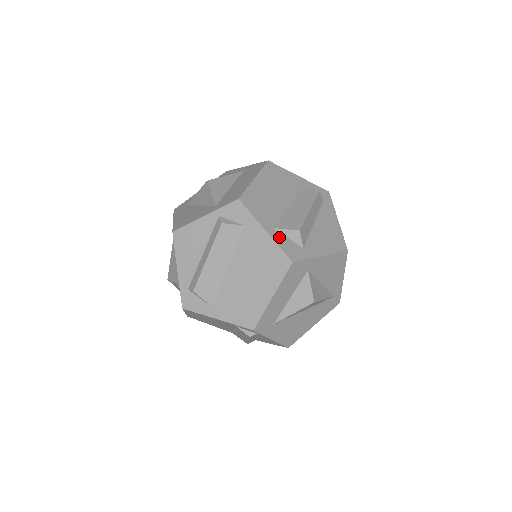
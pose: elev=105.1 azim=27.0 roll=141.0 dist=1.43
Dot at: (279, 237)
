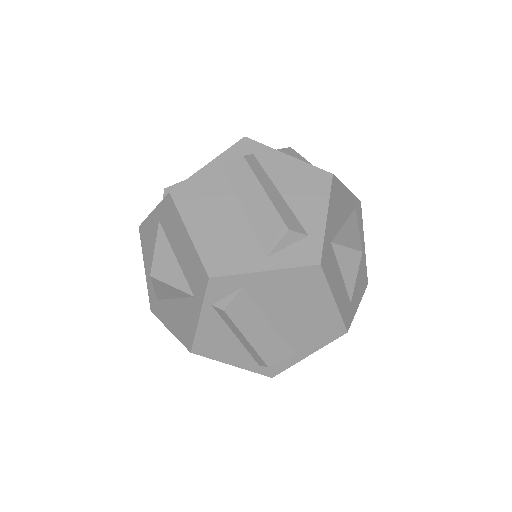
Dot at: (281, 259)
